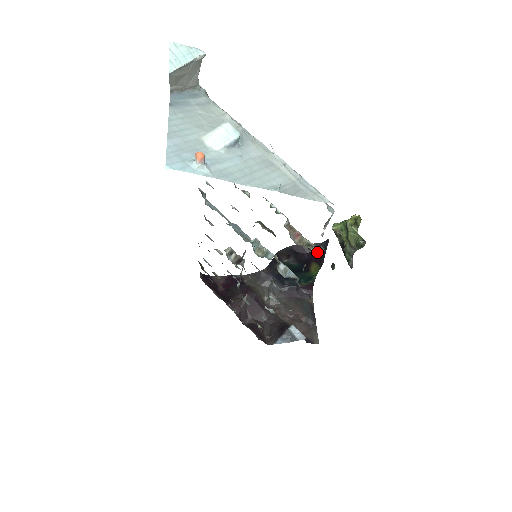
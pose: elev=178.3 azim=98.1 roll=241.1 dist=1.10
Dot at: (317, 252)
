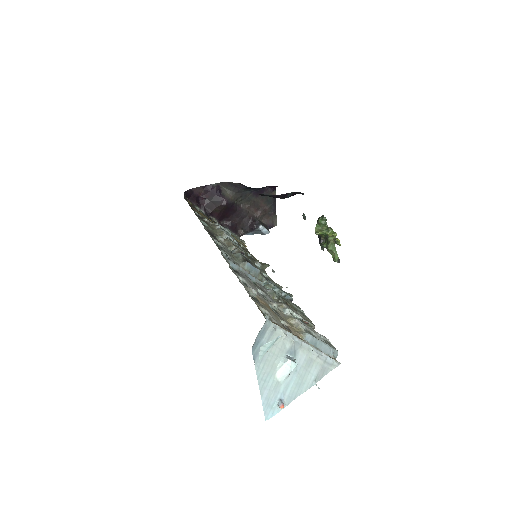
Dot at: occluded
